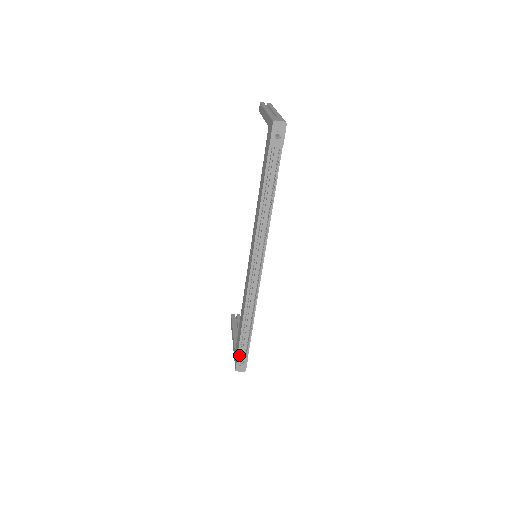
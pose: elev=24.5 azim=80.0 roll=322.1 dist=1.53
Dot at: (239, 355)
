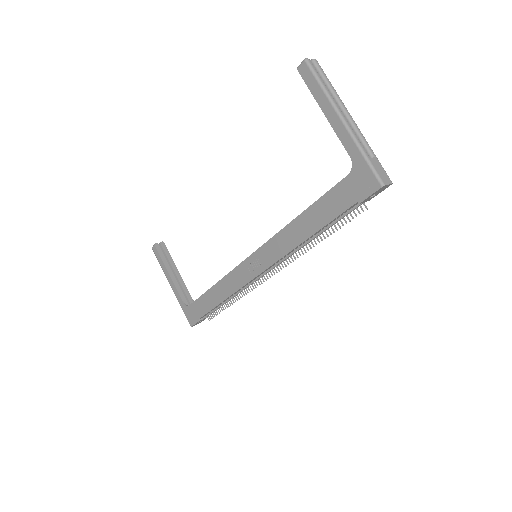
Dot at: (200, 319)
